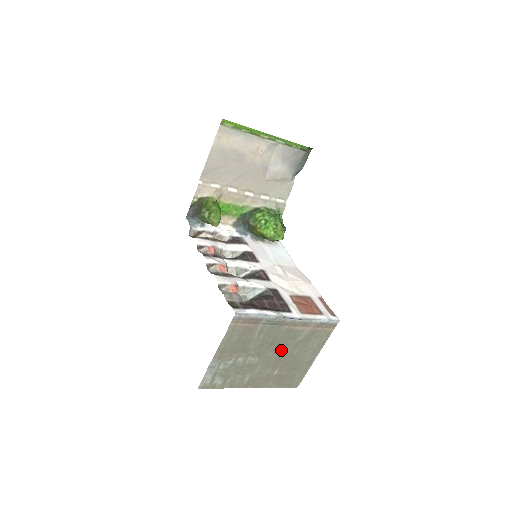
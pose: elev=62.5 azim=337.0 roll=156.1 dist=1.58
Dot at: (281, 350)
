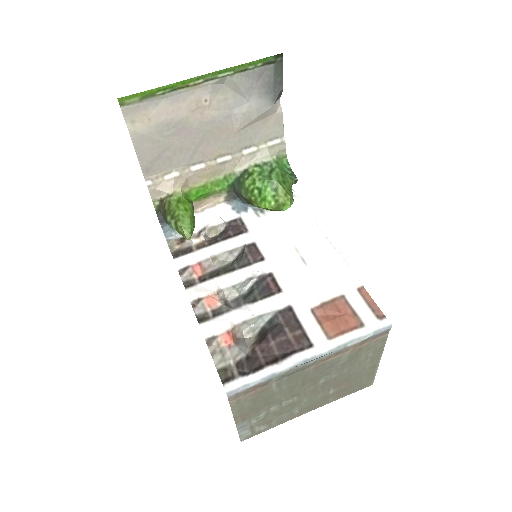
Dot at: (323, 379)
